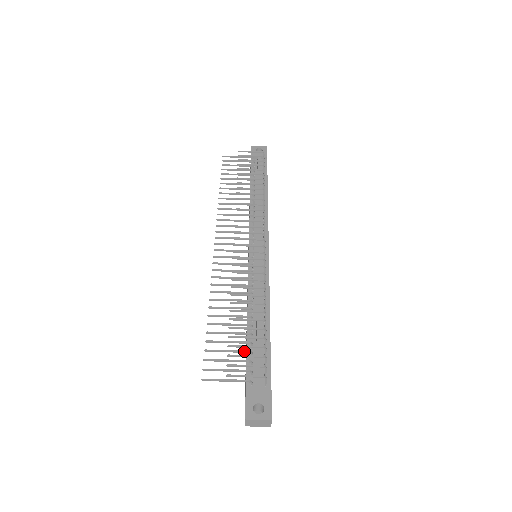
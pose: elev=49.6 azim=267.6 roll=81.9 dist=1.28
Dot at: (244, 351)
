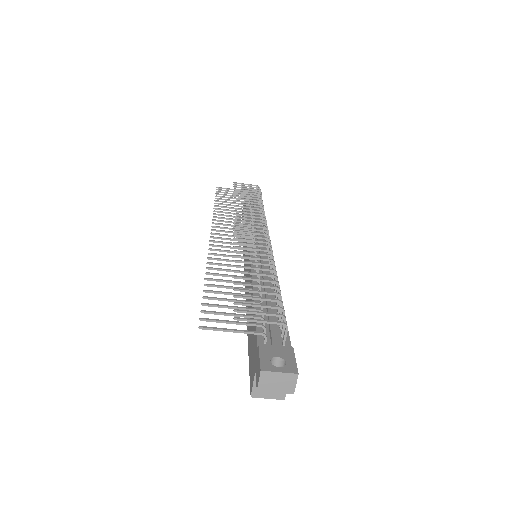
Dot at: (253, 308)
